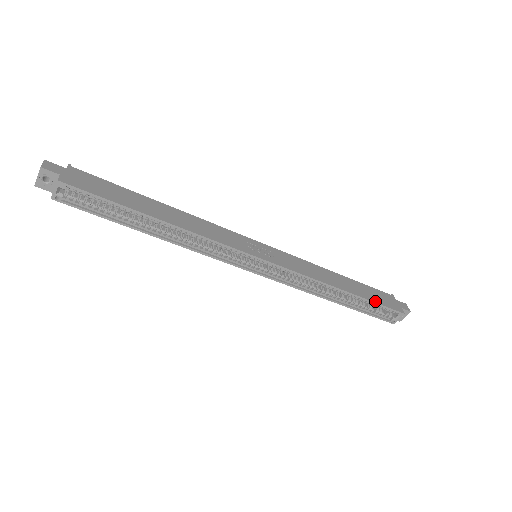
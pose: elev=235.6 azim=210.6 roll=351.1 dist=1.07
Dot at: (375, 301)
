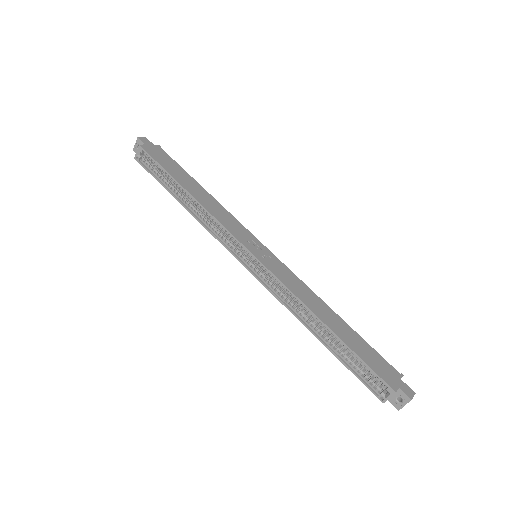
Dot at: (359, 355)
